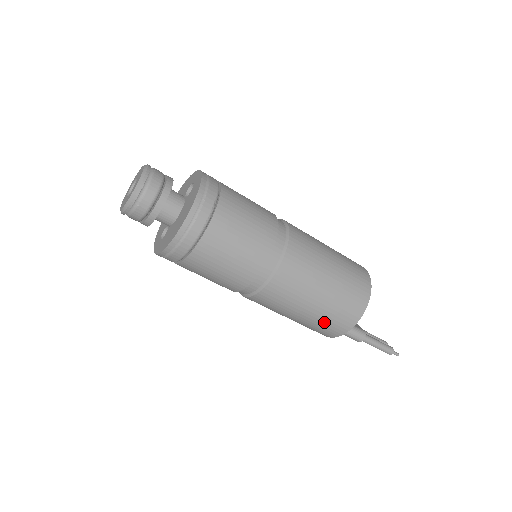
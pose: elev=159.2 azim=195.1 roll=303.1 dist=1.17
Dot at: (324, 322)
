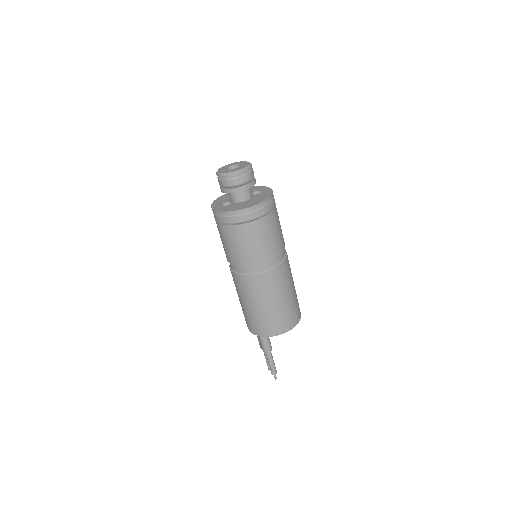
Dot at: (267, 320)
